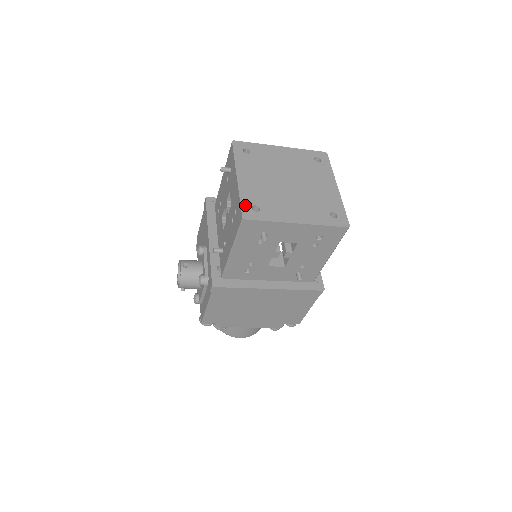
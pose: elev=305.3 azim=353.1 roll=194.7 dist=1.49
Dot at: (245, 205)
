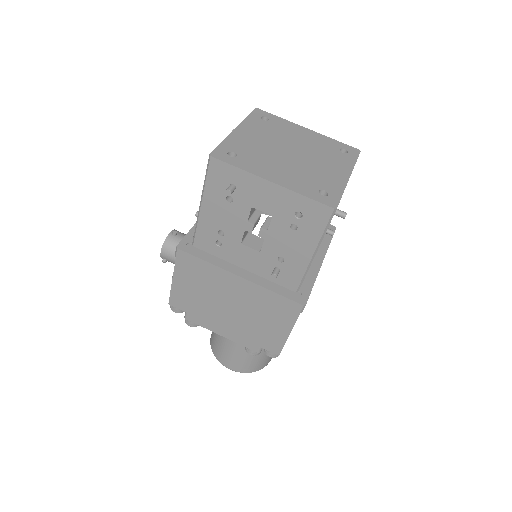
Dot at: (222, 148)
